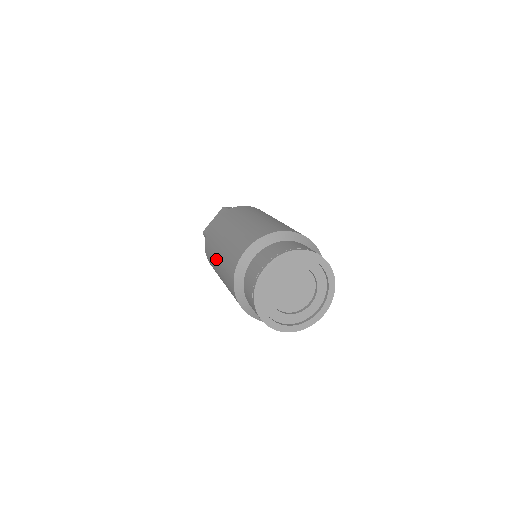
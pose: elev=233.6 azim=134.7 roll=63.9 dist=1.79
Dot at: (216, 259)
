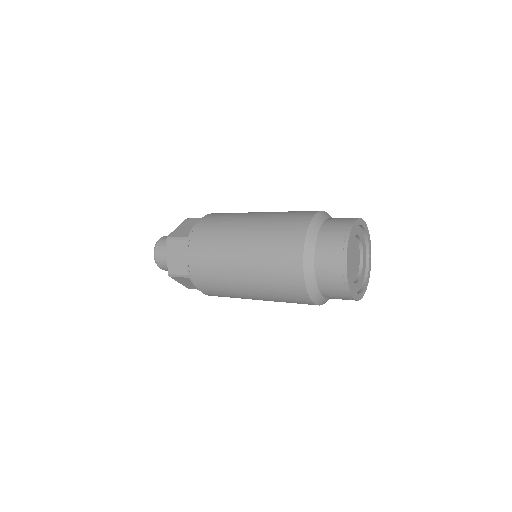
Dot at: (239, 242)
